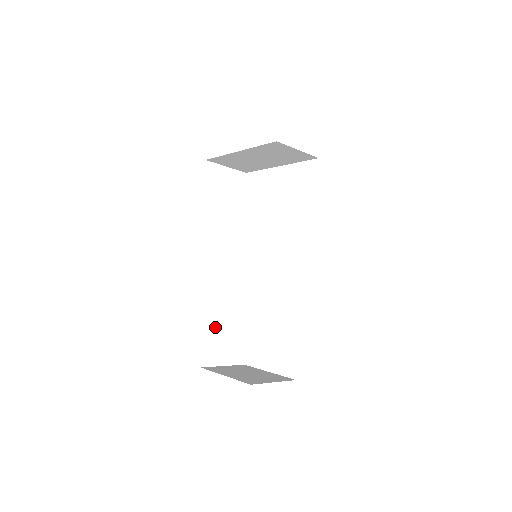
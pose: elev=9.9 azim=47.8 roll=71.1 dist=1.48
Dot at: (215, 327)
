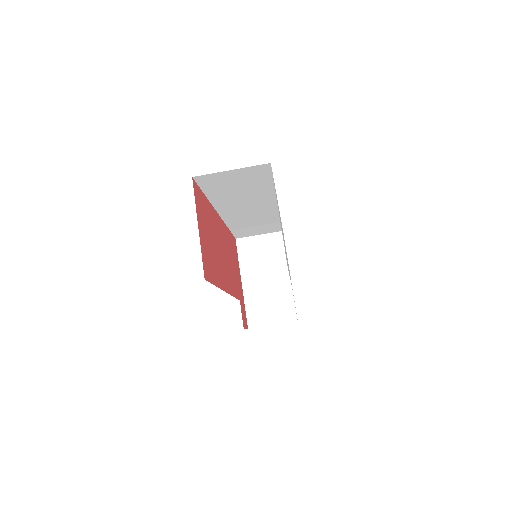
Dot at: occluded
